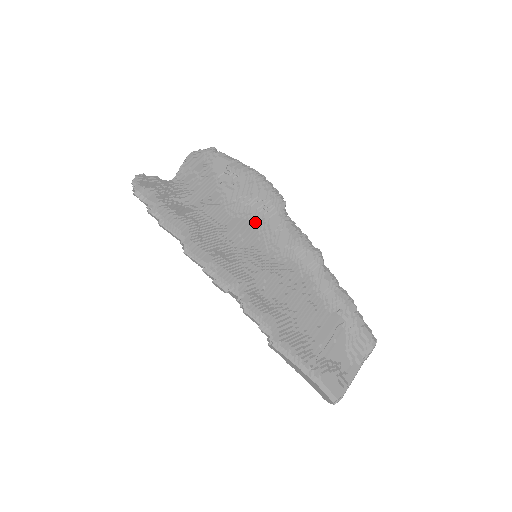
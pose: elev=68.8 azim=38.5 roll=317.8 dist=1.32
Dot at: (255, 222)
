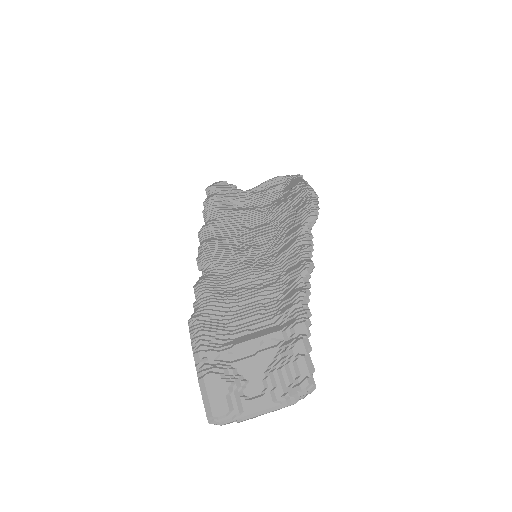
Dot at: (278, 229)
